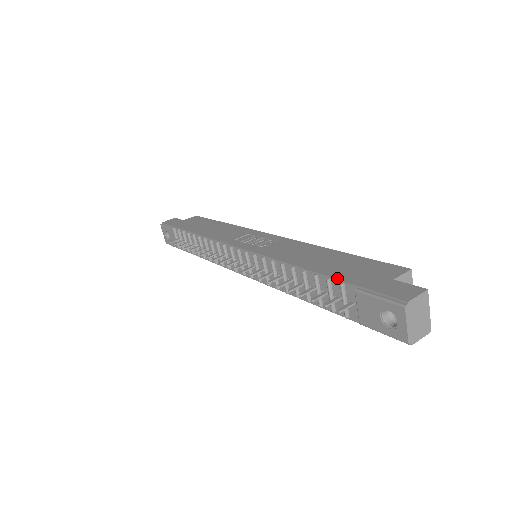
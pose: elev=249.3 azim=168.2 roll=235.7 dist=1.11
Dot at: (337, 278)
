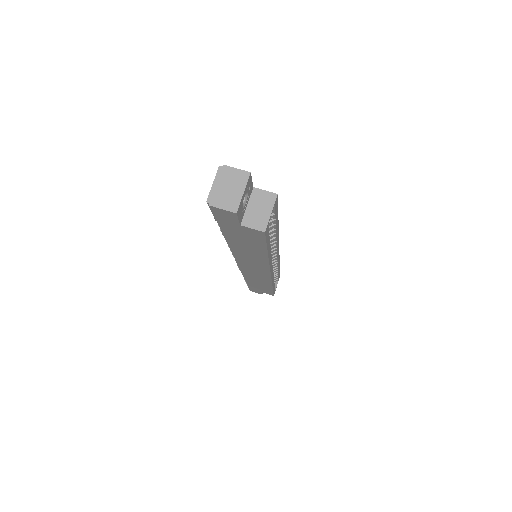
Dot at: occluded
